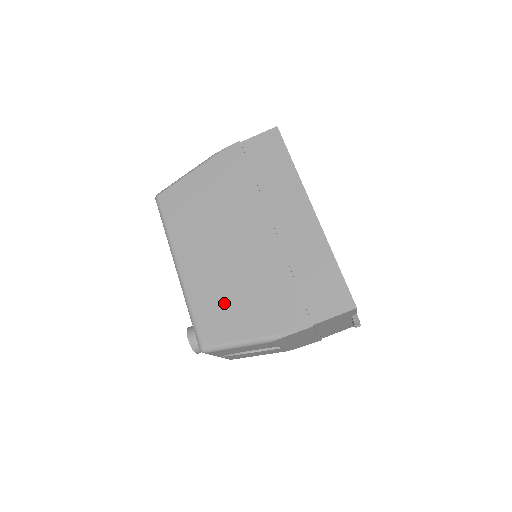
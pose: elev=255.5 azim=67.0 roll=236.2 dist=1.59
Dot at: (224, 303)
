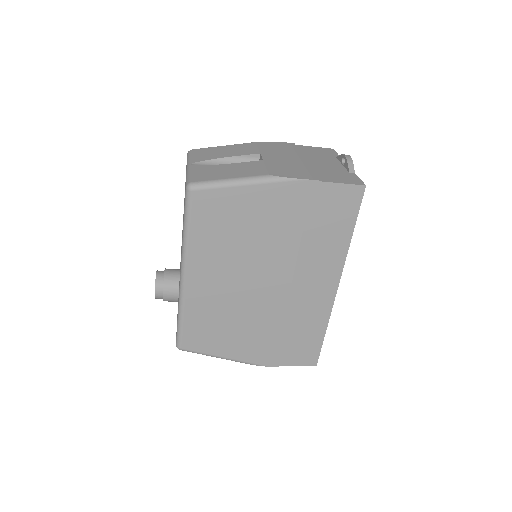
Dot at: (216, 326)
